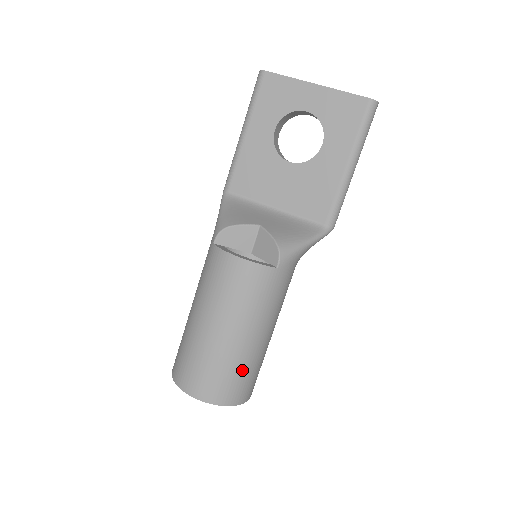
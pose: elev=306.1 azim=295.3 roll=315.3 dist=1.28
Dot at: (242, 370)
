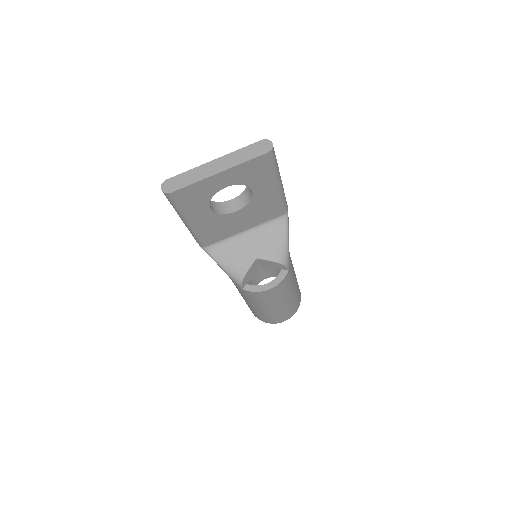
Dot at: (297, 297)
